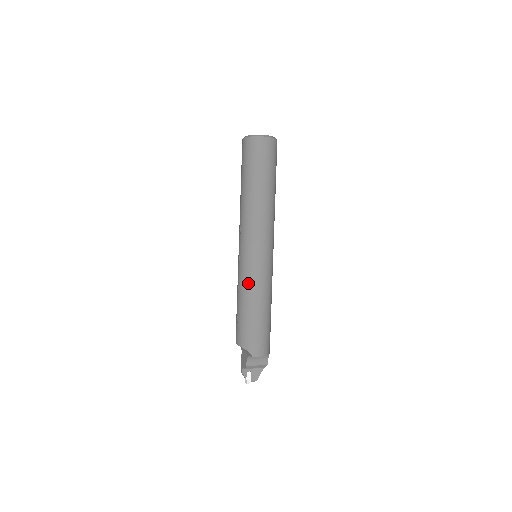
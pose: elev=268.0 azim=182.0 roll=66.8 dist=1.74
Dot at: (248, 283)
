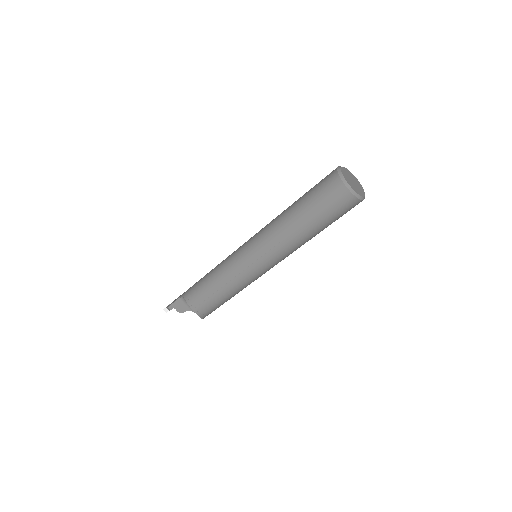
Dot at: (243, 286)
